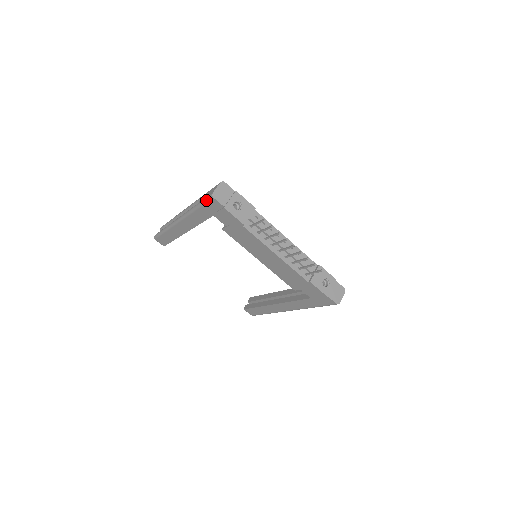
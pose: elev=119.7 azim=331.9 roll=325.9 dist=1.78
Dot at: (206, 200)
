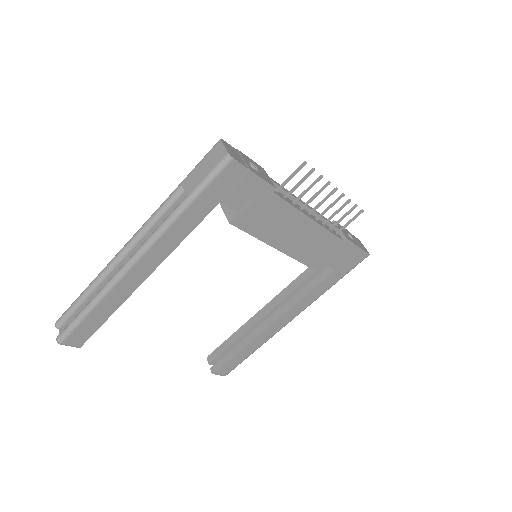
Dot at: (214, 174)
